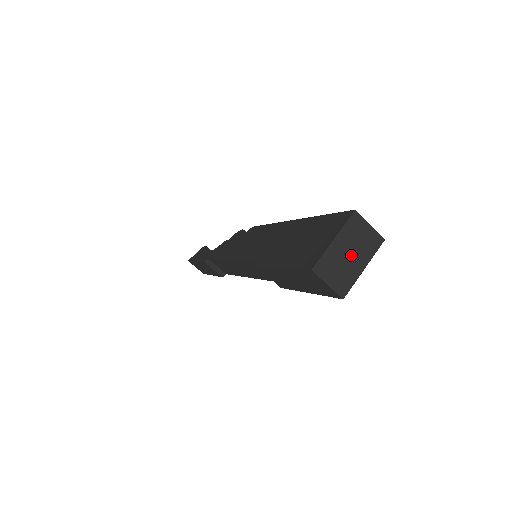
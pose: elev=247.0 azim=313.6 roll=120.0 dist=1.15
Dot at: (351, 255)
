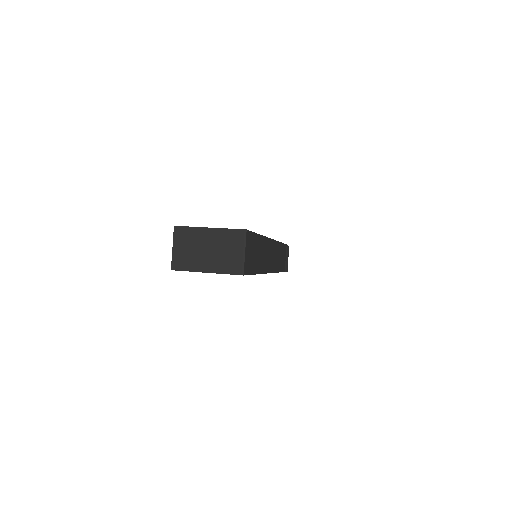
Dot at: (209, 252)
